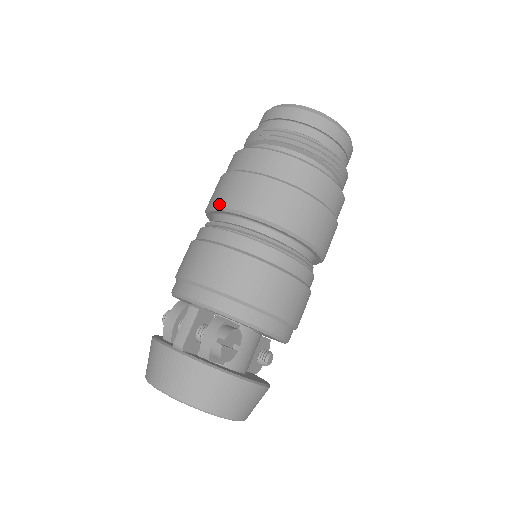
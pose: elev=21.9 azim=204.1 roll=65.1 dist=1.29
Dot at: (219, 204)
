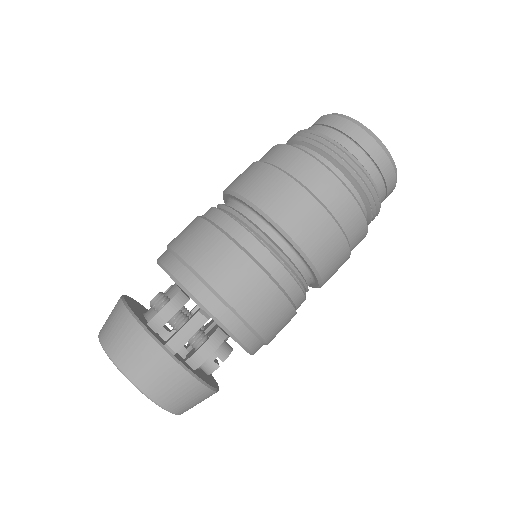
Dot at: (268, 211)
